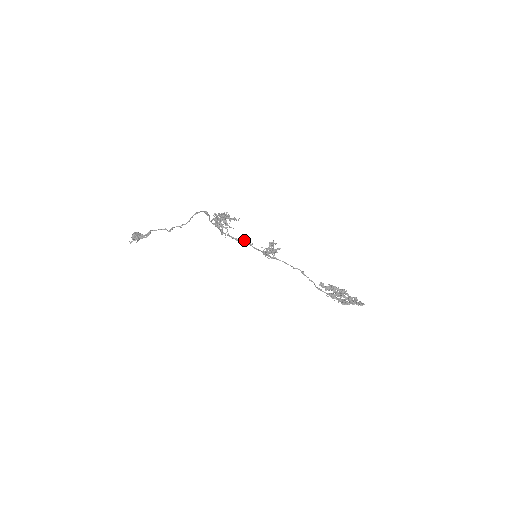
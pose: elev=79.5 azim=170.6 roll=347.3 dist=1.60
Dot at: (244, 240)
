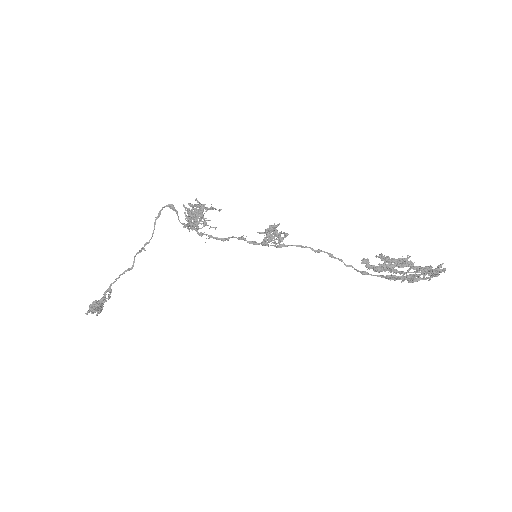
Dot at: (233, 236)
